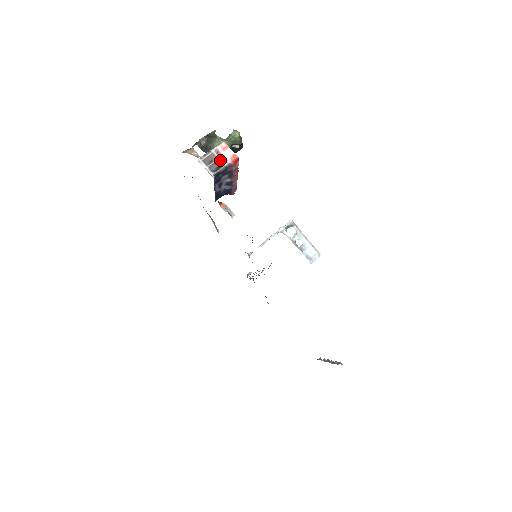
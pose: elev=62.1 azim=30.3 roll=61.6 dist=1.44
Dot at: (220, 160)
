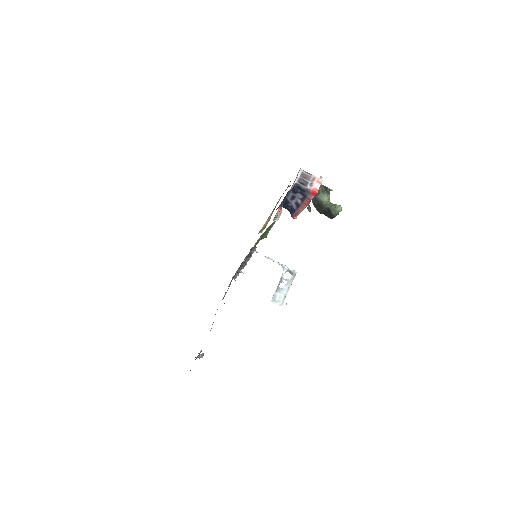
Dot at: (309, 183)
